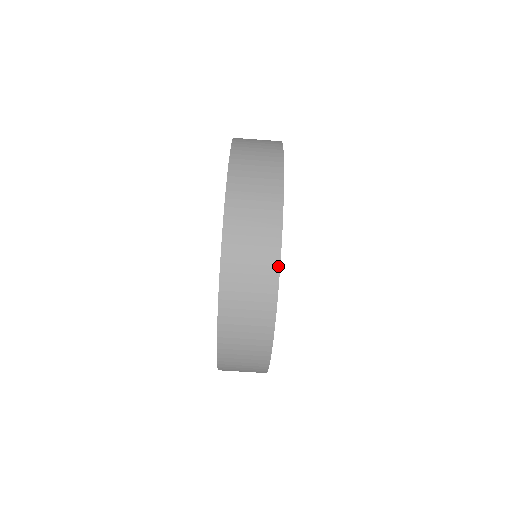
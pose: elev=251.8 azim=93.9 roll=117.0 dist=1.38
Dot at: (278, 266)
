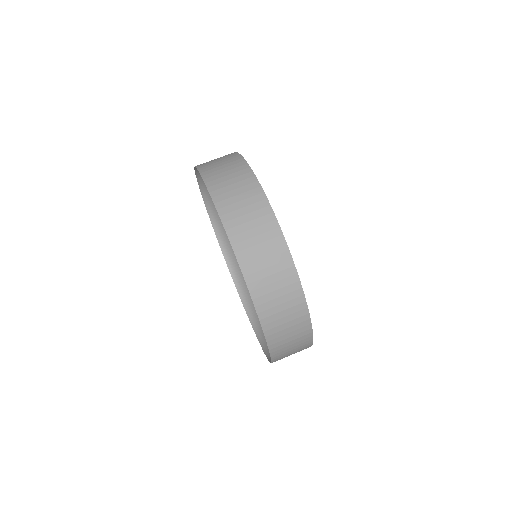
Dot at: (305, 302)
